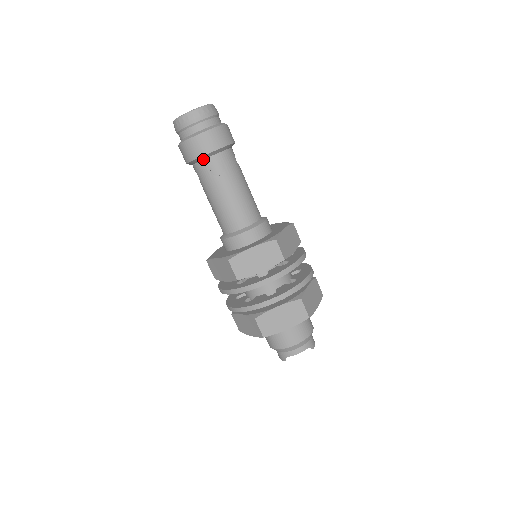
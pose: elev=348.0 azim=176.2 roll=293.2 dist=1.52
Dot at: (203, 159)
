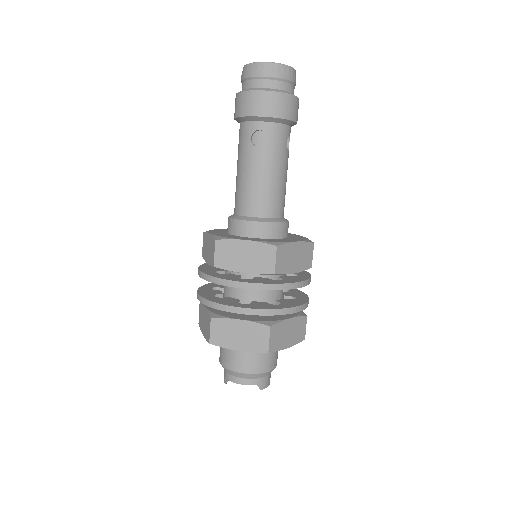
Dot at: (250, 120)
